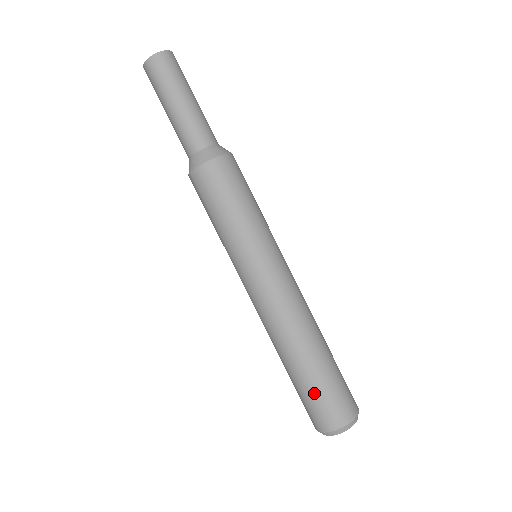
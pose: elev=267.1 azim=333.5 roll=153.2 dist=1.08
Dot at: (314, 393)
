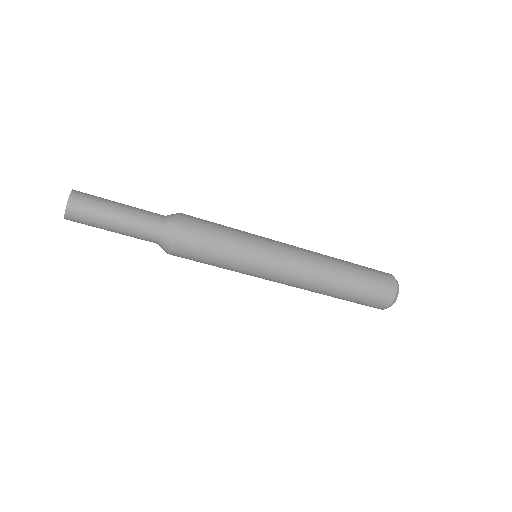
Dot at: (365, 293)
